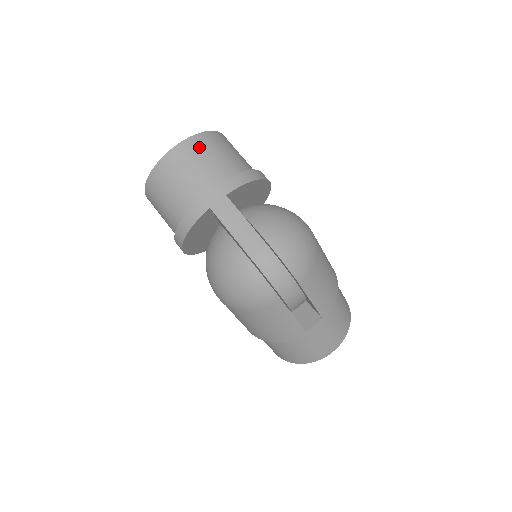
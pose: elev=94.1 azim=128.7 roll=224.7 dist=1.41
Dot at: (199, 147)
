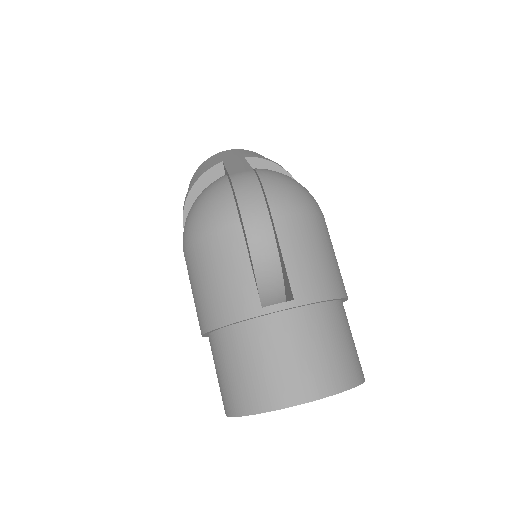
Dot at: (248, 152)
